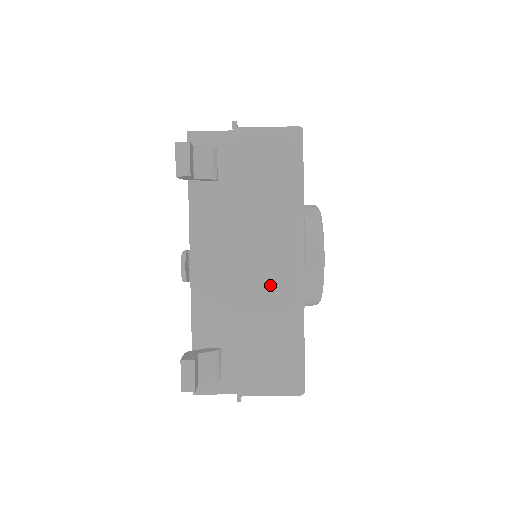
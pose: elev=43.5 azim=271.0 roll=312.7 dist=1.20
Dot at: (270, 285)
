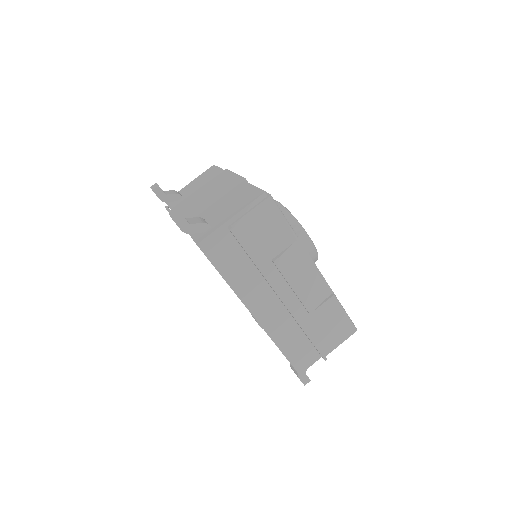
Dot at: (221, 188)
